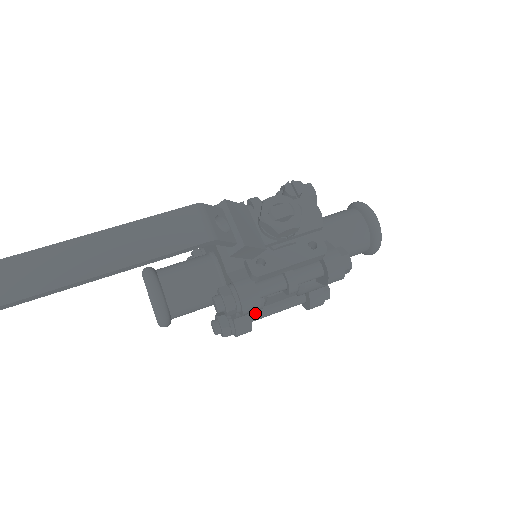
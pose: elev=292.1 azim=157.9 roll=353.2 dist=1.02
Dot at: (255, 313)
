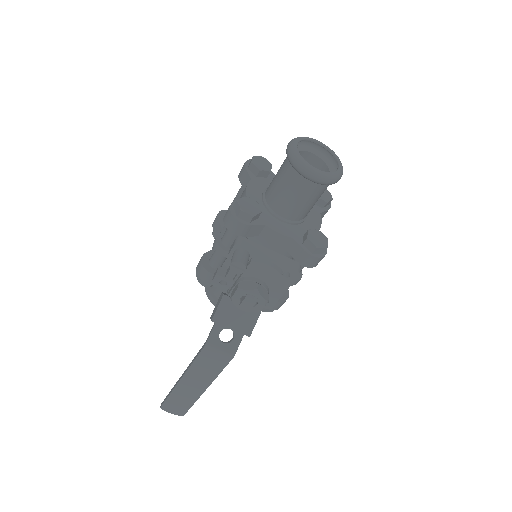
Dot at: occluded
